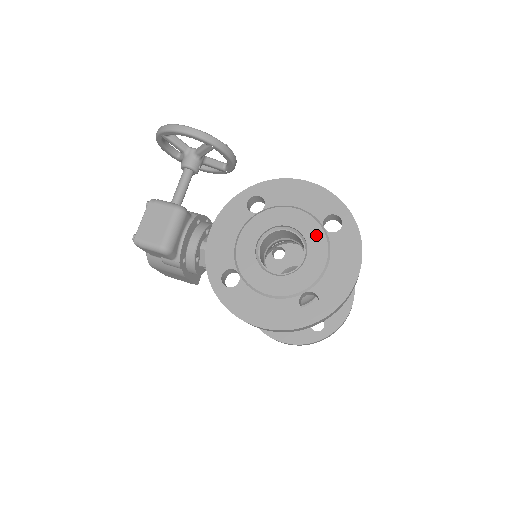
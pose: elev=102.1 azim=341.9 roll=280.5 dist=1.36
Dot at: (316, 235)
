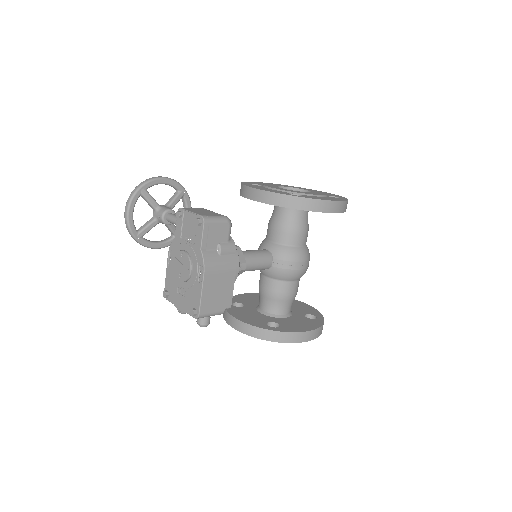
Dot at: (296, 187)
